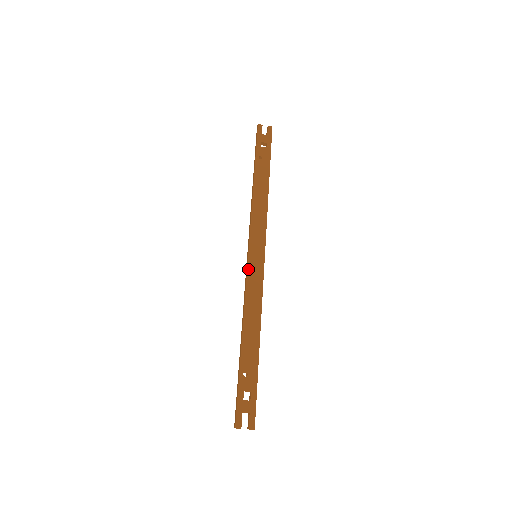
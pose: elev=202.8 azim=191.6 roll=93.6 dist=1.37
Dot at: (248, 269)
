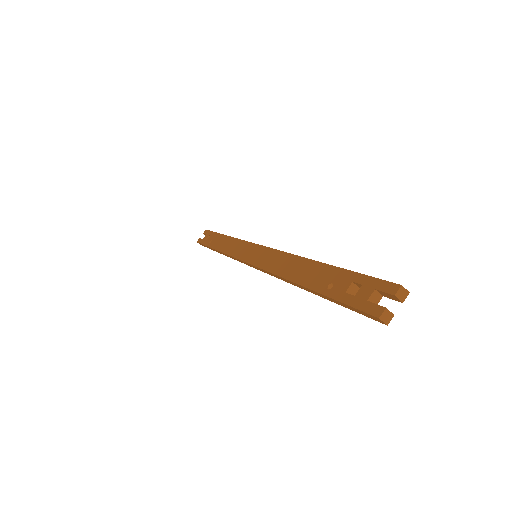
Dot at: (255, 265)
